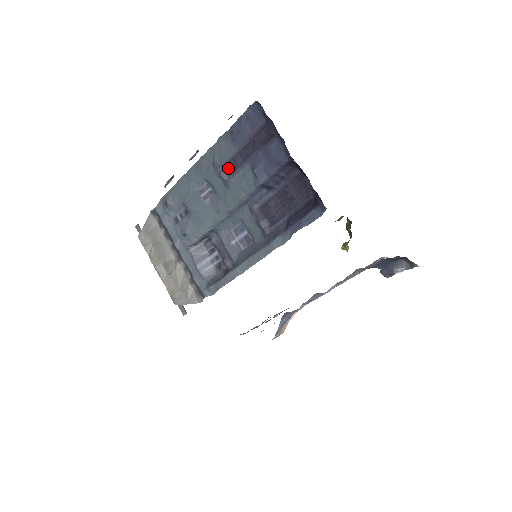
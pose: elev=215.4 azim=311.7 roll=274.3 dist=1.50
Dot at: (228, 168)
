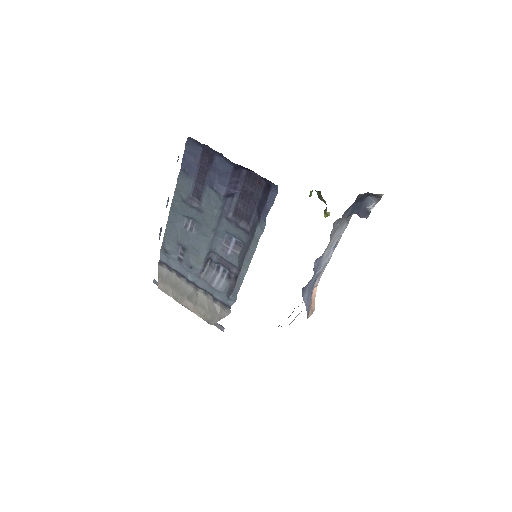
Dot at: (195, 198)
